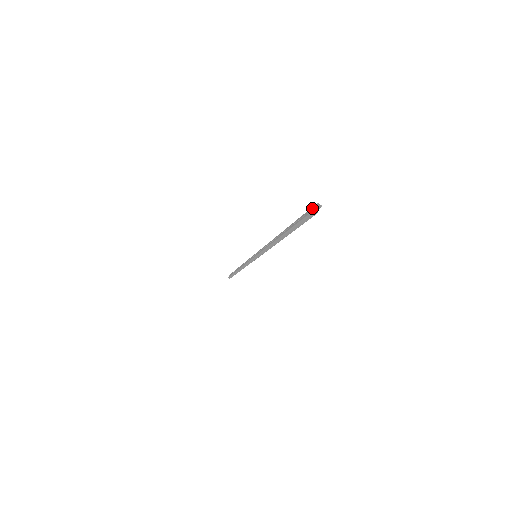
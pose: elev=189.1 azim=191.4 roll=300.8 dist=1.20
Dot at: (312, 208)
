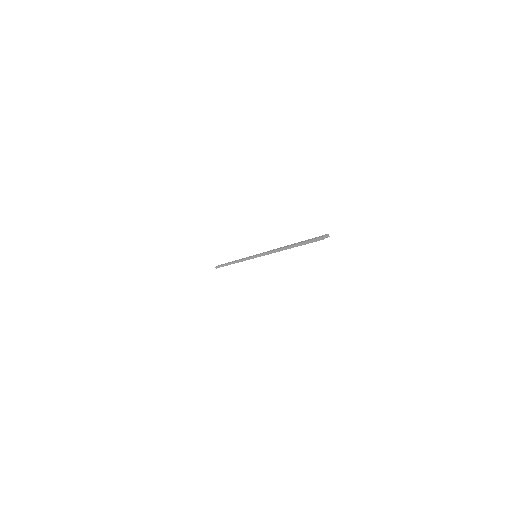
Dot at: (323, 235)
